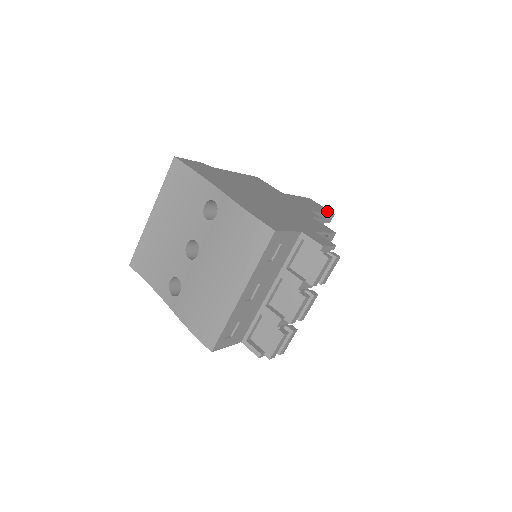
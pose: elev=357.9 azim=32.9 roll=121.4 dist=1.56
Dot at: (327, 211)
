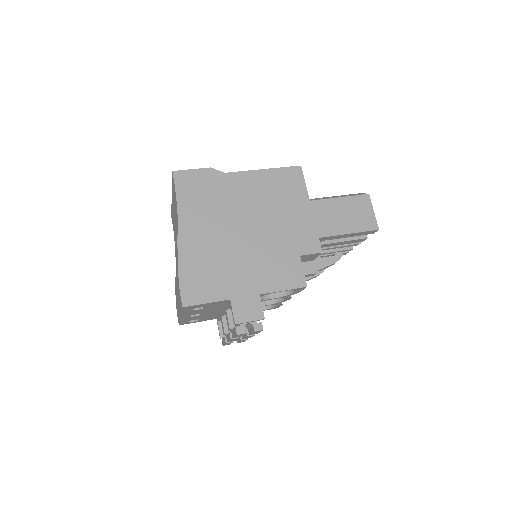
Dot at: (366, 226)
